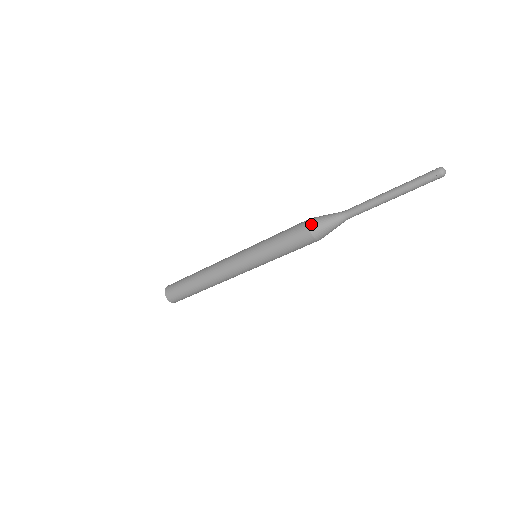
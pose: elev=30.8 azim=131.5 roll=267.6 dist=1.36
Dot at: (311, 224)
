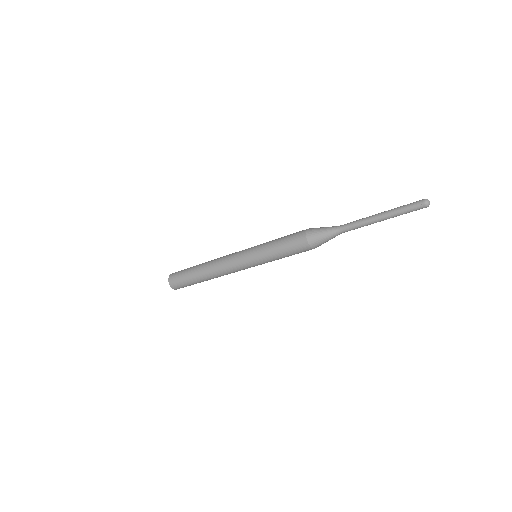
Dot at: (309, 235)
